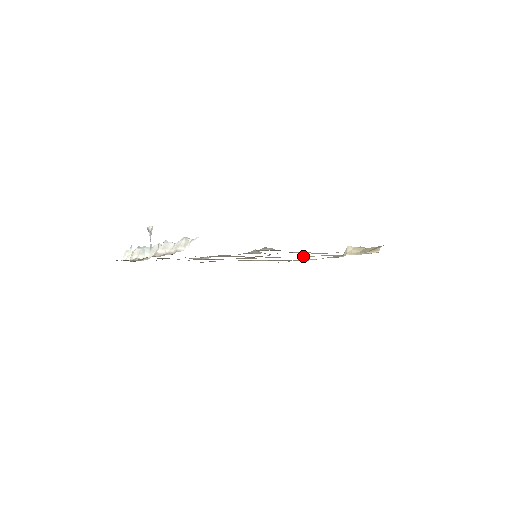
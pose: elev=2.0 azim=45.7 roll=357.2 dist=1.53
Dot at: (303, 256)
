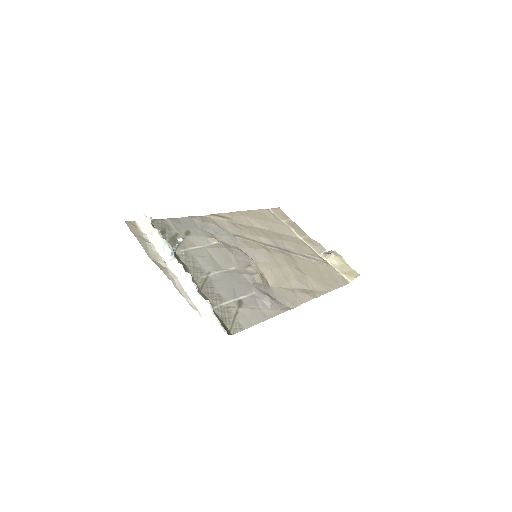
Dot at: (293, 253)
